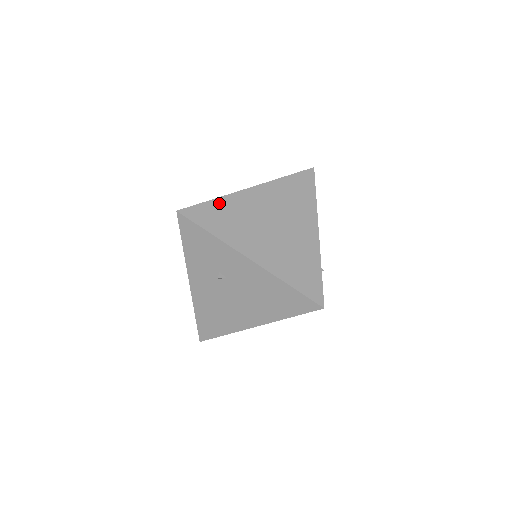
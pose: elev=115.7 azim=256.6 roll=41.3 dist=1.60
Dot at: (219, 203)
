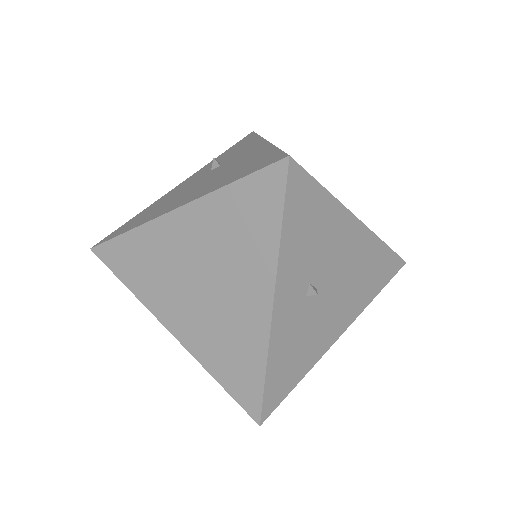
Dot at: occluded
